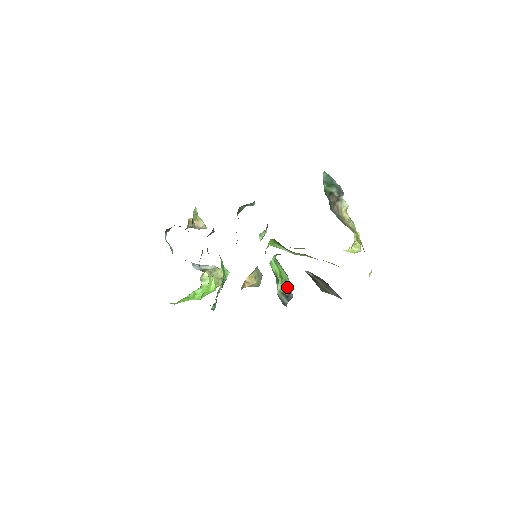
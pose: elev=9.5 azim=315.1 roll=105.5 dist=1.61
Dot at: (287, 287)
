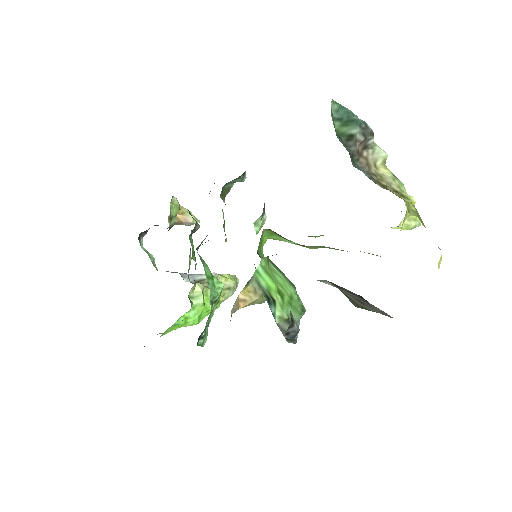
Dot at: (294, 308)
